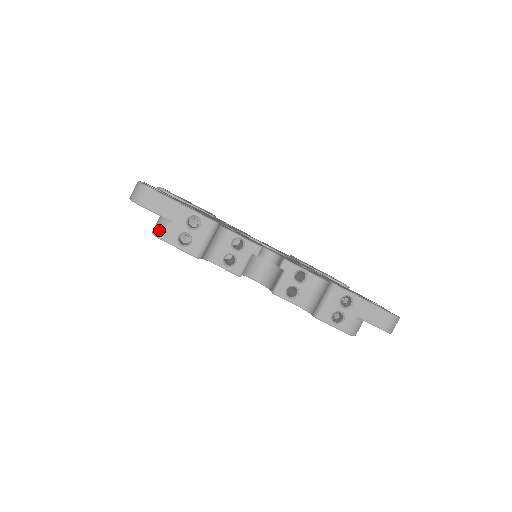
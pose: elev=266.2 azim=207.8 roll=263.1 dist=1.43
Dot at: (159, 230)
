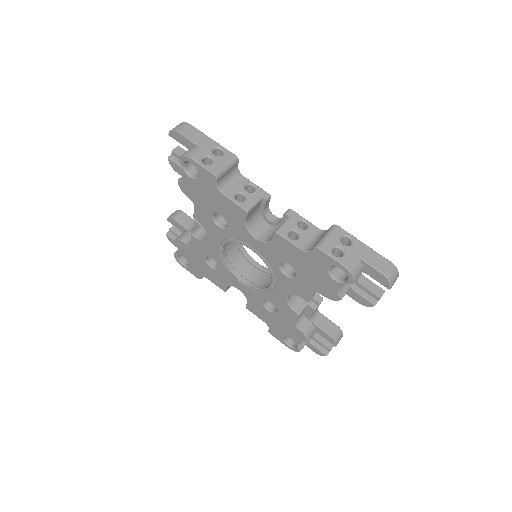
Dot at: (187, 152)
